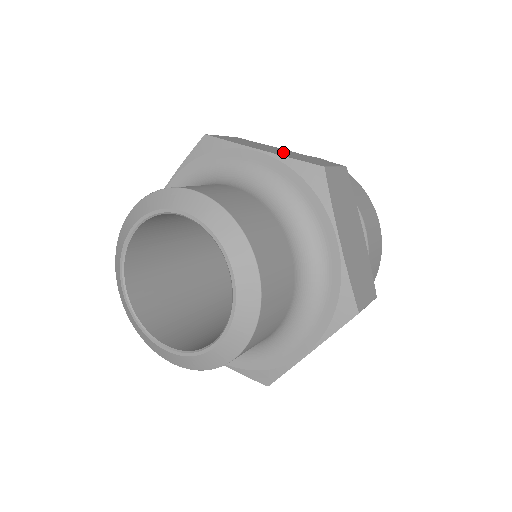
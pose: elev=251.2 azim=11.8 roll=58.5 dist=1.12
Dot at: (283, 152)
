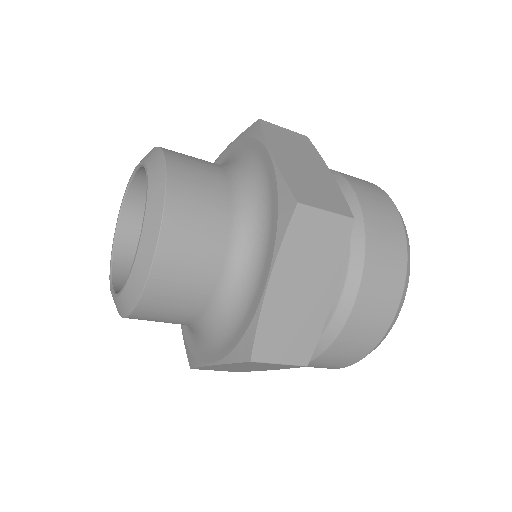
Dot at: occluded
